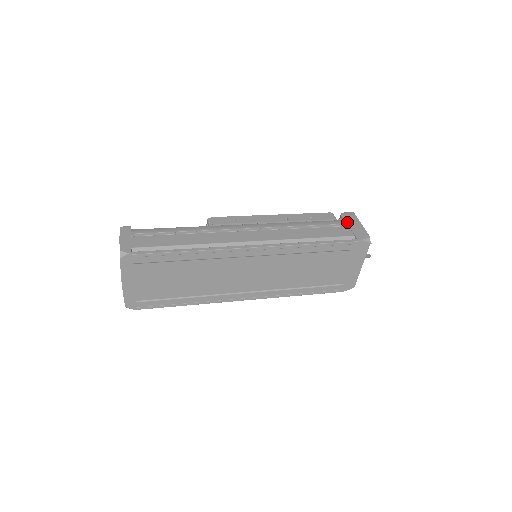
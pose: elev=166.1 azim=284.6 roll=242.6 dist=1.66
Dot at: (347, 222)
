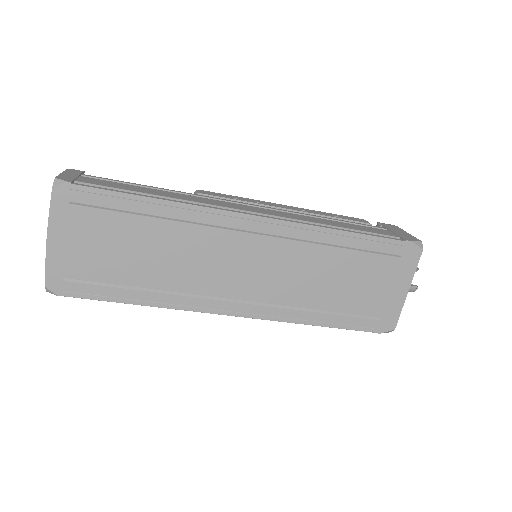
Dot at: (387, 227)
